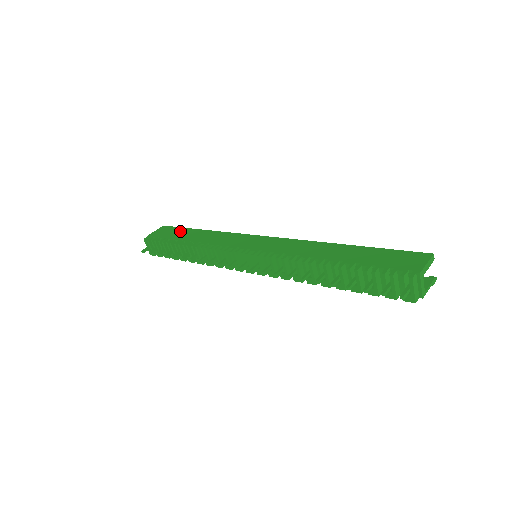
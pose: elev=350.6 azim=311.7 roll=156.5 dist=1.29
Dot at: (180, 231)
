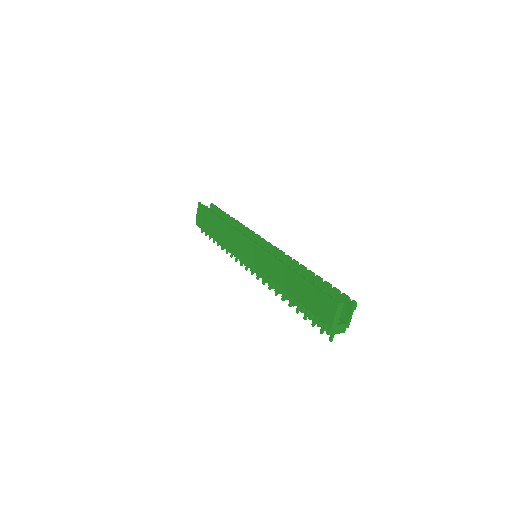
Dot at: (209, 217)
